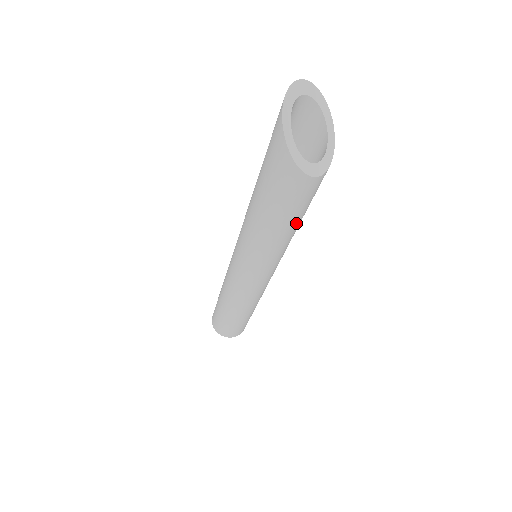
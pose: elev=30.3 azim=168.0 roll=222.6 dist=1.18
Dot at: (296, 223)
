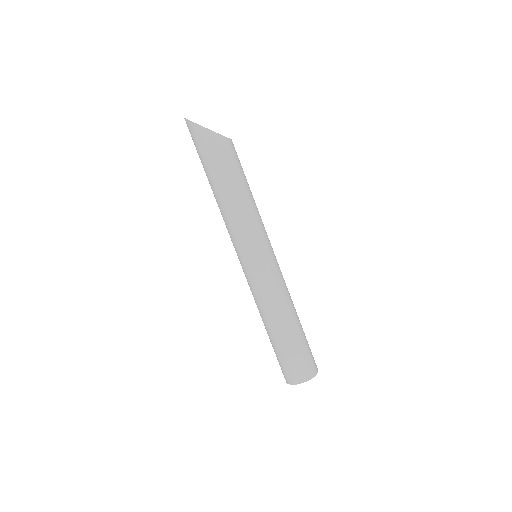
Dot at: (248, 185)
